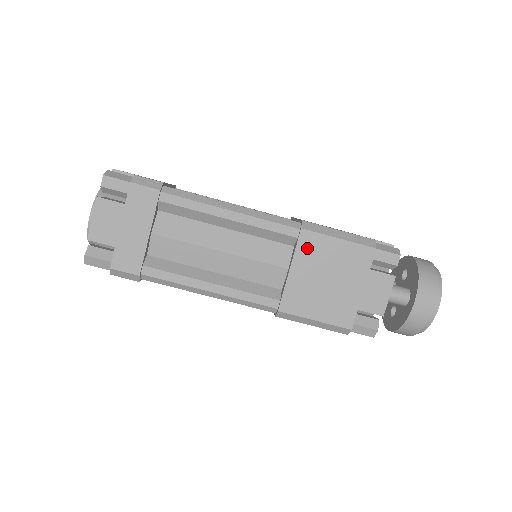
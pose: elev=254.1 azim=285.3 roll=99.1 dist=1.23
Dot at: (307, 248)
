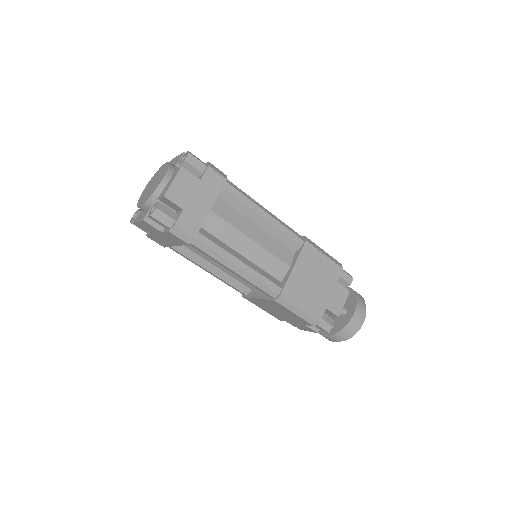
Dot at: (273, 303)
